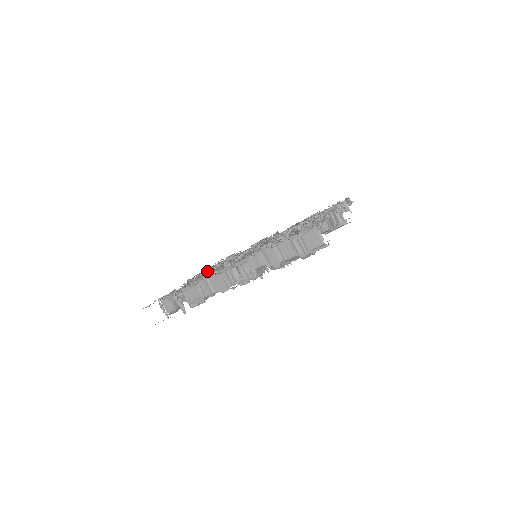
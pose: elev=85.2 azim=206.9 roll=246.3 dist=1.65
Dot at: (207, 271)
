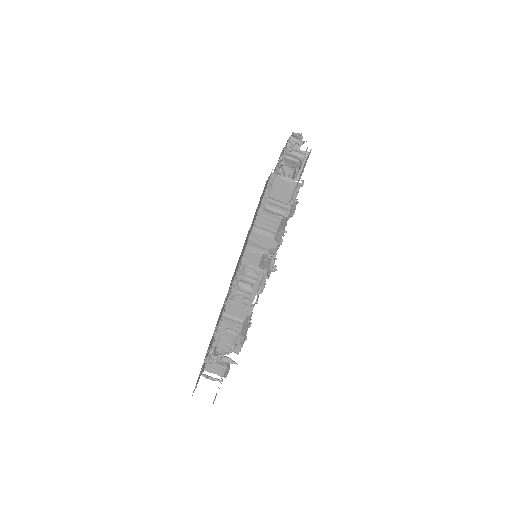
Dot at: occluded
